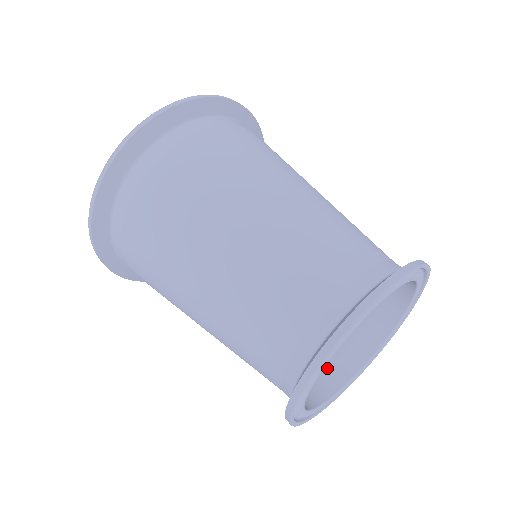
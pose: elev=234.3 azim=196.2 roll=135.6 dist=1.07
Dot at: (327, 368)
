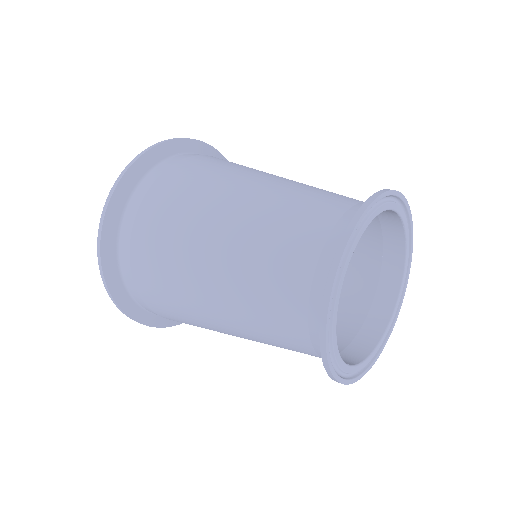
Dot at: (382, 260)
